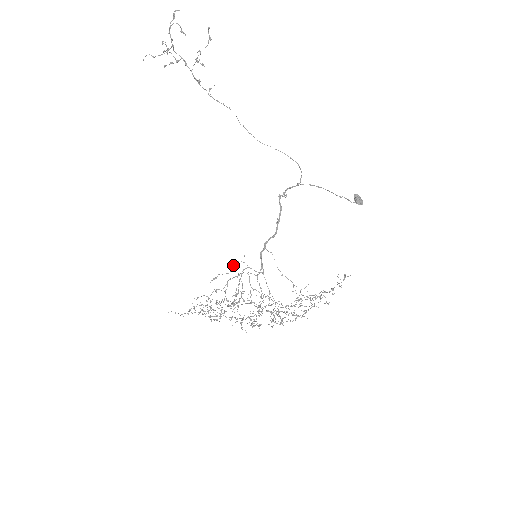
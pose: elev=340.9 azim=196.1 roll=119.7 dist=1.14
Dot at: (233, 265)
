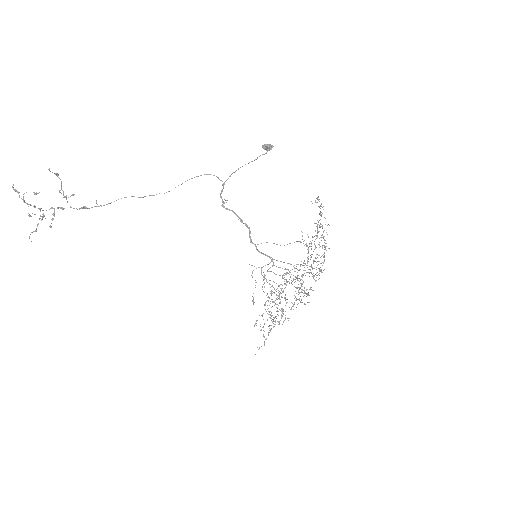
Dot at: occluded
